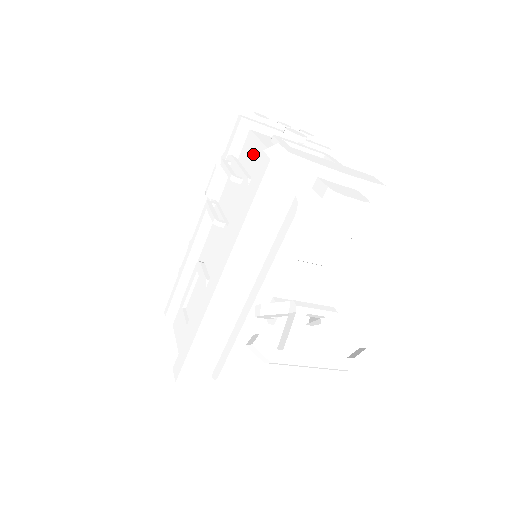
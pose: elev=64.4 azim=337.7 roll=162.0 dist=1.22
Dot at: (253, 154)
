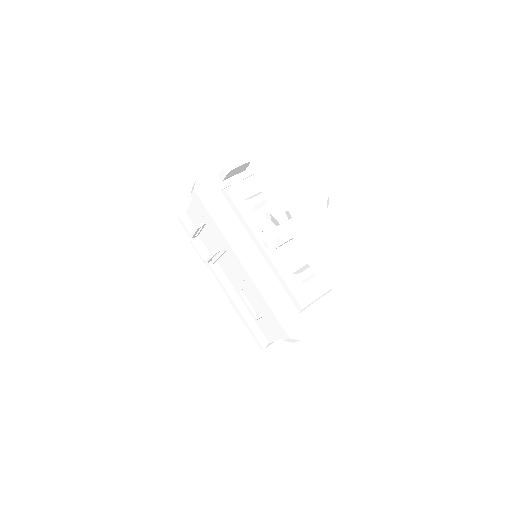
Dot at: (195, 212)
